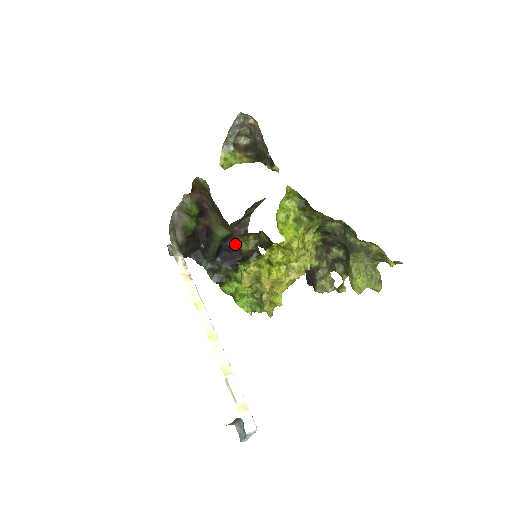
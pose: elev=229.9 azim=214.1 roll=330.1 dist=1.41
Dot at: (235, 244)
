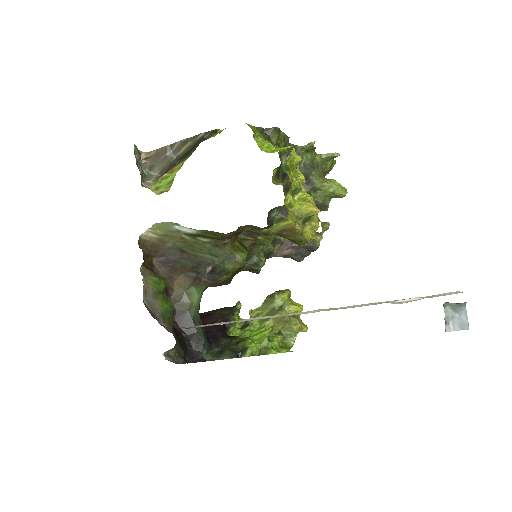
Dot at: occluded
